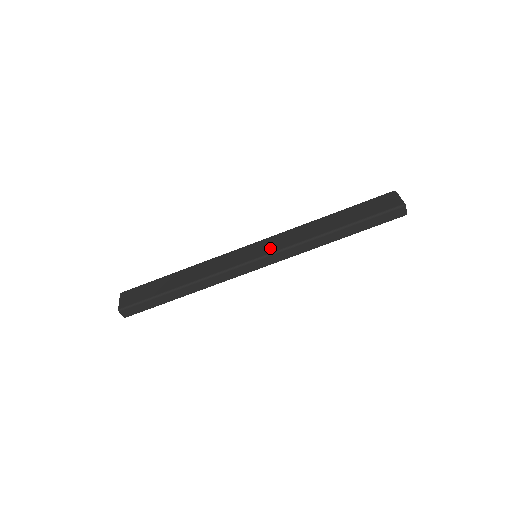
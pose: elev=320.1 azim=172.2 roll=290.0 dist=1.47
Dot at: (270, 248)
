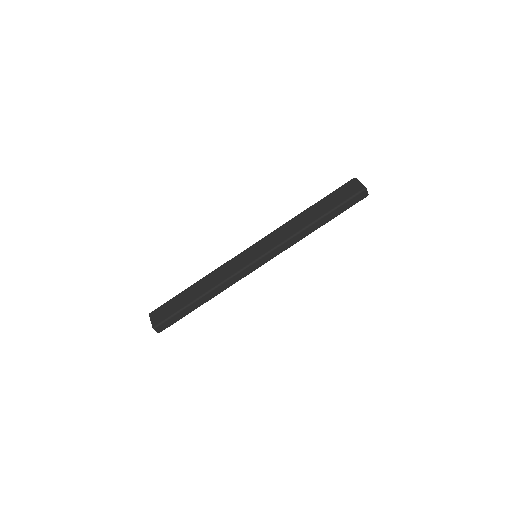
Dot at: (267, 247)
